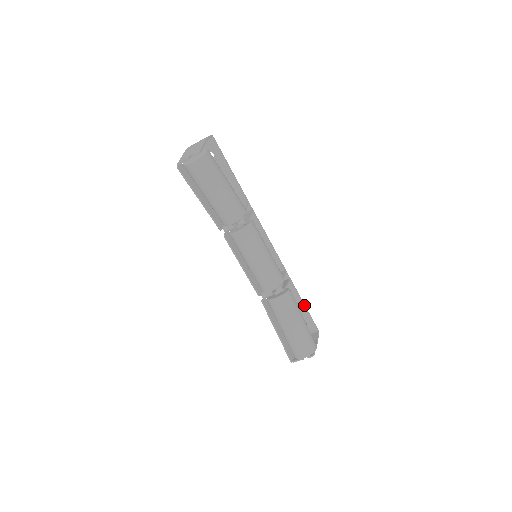
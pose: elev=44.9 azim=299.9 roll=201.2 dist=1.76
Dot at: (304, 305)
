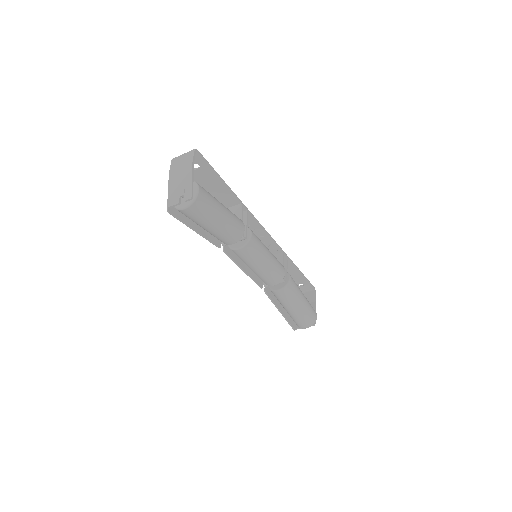
Dot at: (302, 274)
